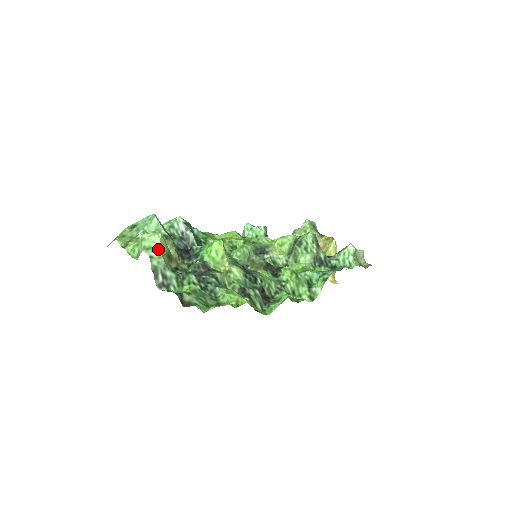
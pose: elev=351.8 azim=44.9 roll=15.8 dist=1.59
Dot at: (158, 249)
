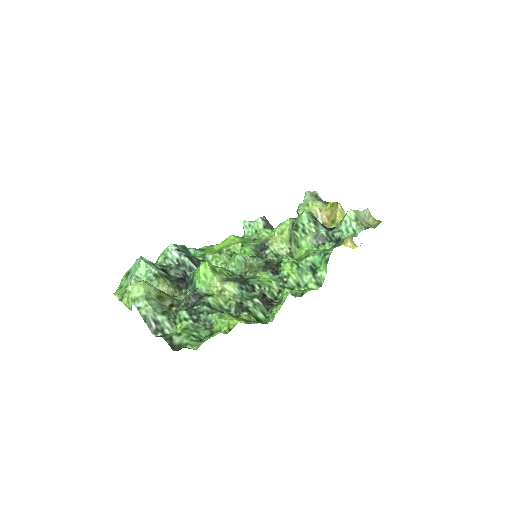
Dot at: (143, 298)
